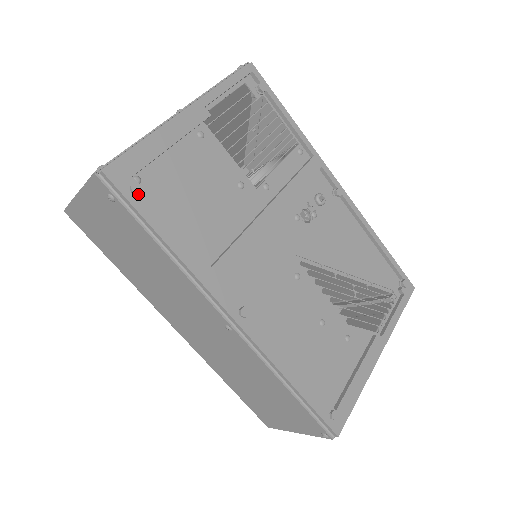
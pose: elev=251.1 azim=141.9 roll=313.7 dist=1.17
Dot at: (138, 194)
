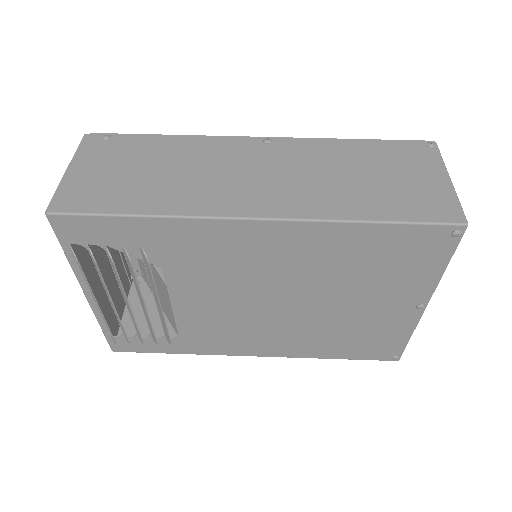
Dot at: occluded
